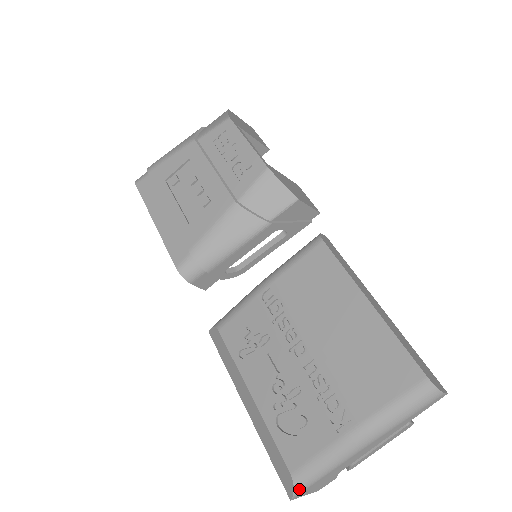
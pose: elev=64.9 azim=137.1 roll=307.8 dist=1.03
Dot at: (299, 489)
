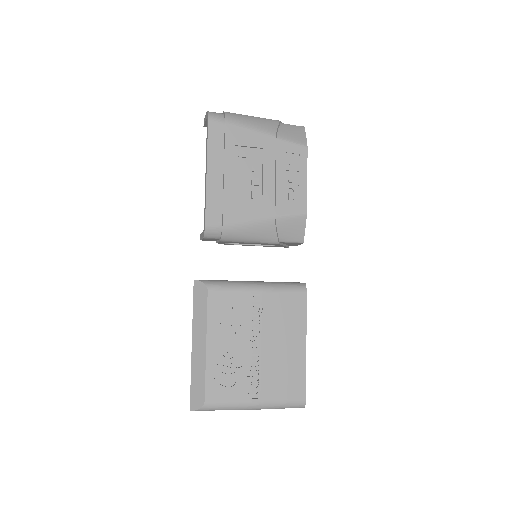
Dot at: (202, 410)
